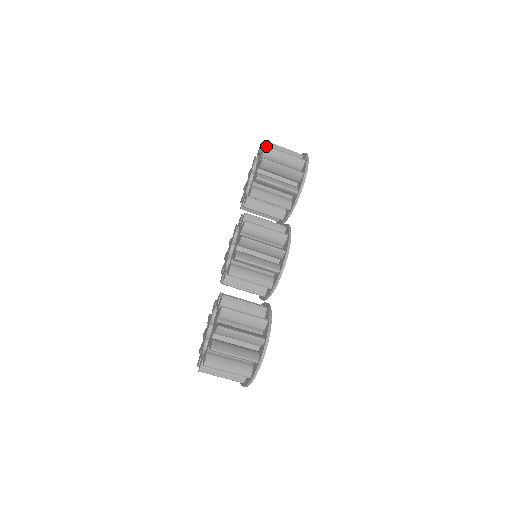
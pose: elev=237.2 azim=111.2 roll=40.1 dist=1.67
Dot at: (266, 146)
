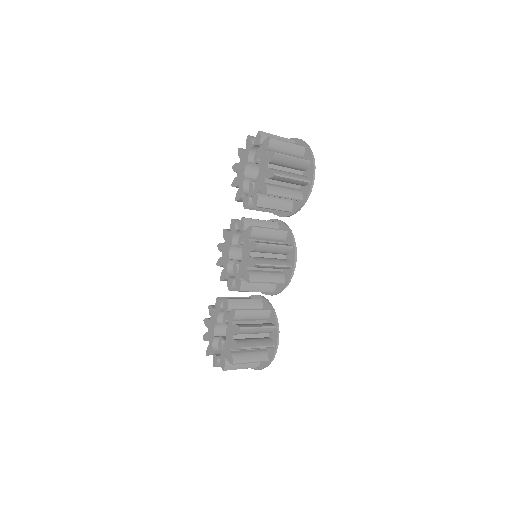
Dot at: (276, 154)
